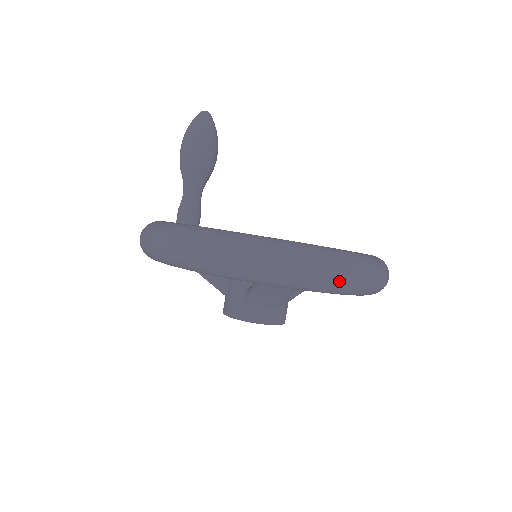
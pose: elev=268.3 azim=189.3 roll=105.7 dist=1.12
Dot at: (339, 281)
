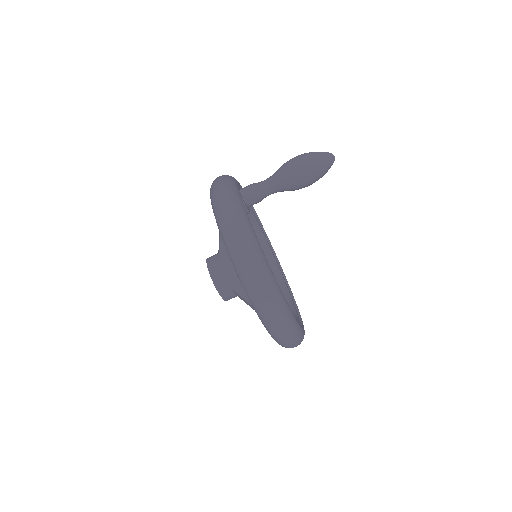
Dot at: occluded
